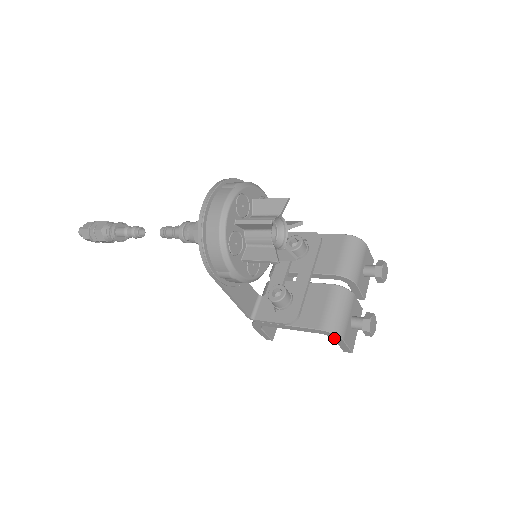
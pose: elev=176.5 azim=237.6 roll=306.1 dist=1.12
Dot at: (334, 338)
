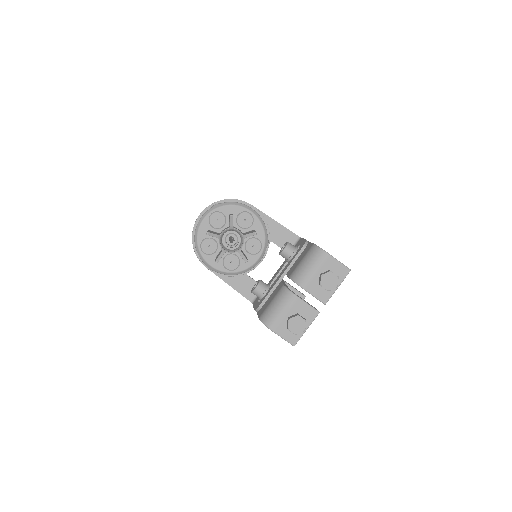
Dot at: occluded
